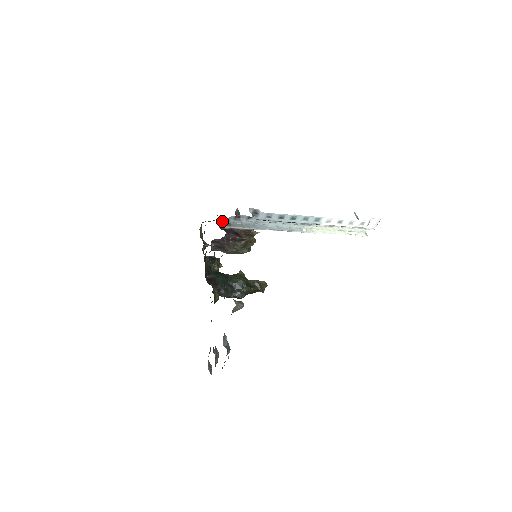
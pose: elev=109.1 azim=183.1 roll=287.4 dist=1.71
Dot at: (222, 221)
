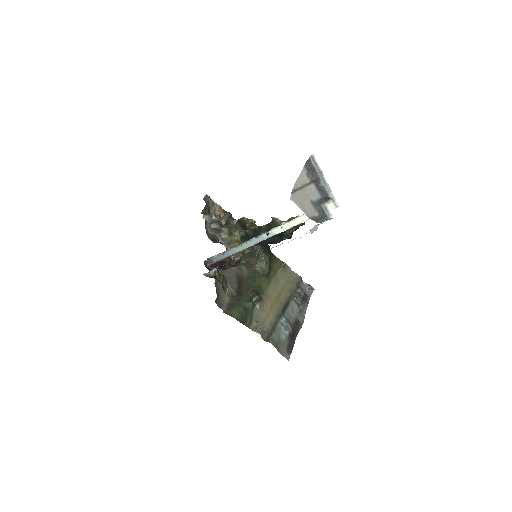
Dot at: (205, 260)
